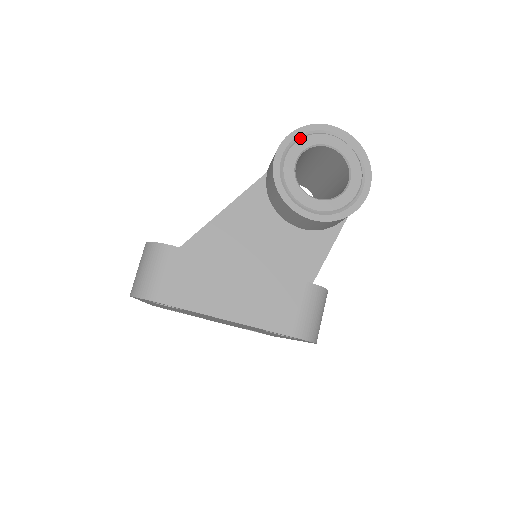
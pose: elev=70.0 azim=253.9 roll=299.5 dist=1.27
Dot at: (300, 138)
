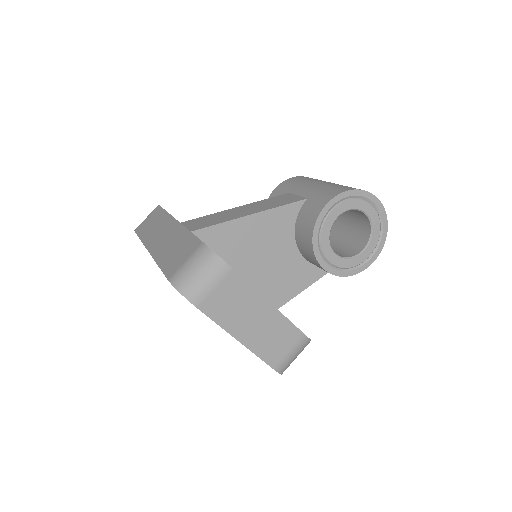
Dot at: (353, 198)
